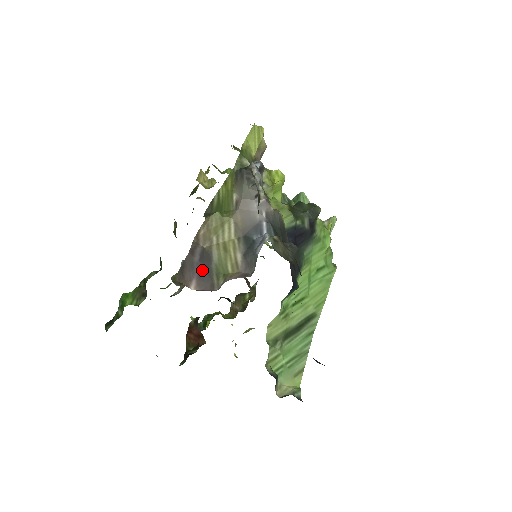
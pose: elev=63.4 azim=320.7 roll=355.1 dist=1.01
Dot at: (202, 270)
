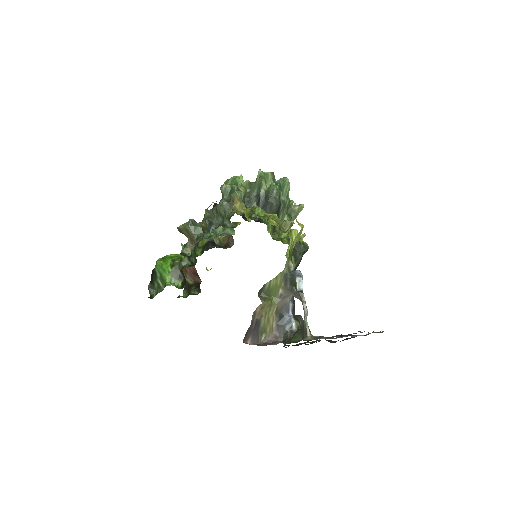
Dot at: (254, 332)
